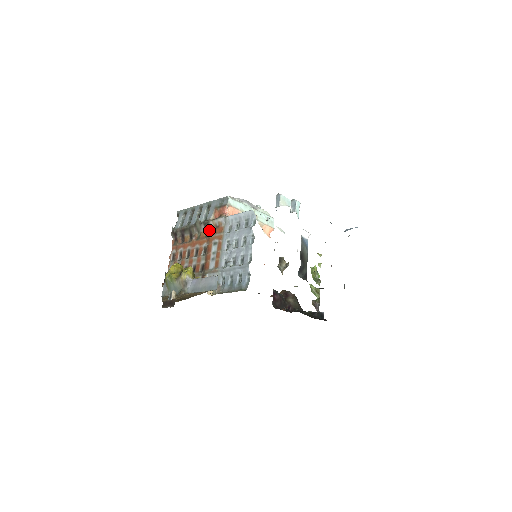
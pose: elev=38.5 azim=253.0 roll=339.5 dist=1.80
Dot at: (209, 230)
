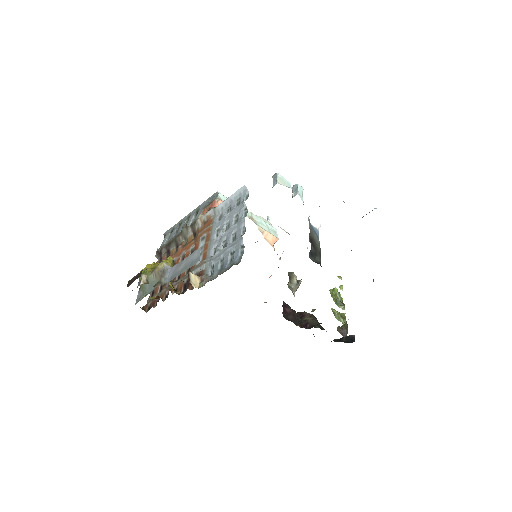
Dot at: (197, 230)
